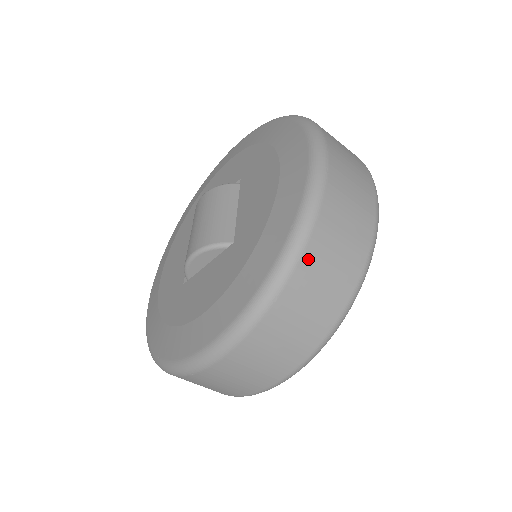
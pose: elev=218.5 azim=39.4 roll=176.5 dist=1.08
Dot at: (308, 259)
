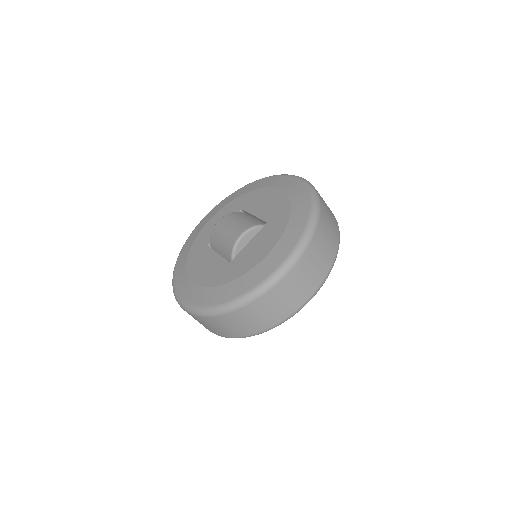
Dot at: (323, 208)
